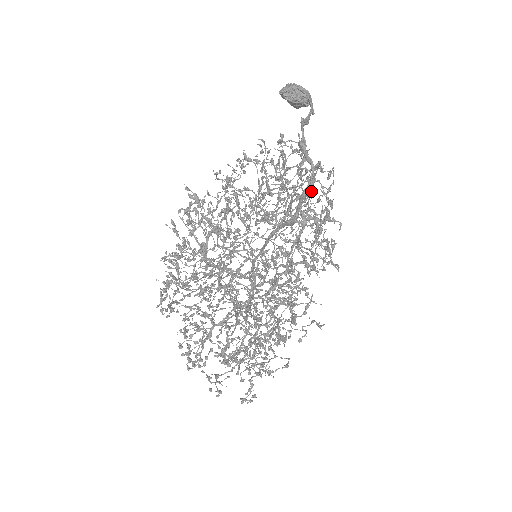
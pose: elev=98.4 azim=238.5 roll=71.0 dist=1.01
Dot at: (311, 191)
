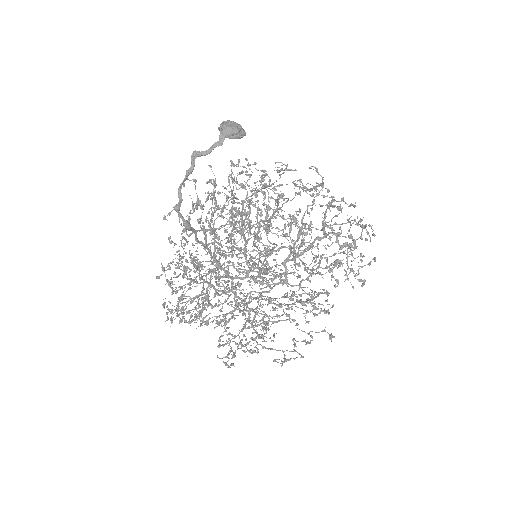
Dot at: (308, 206)
